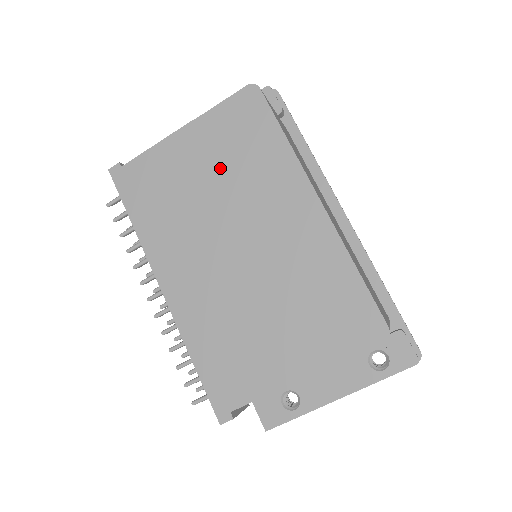
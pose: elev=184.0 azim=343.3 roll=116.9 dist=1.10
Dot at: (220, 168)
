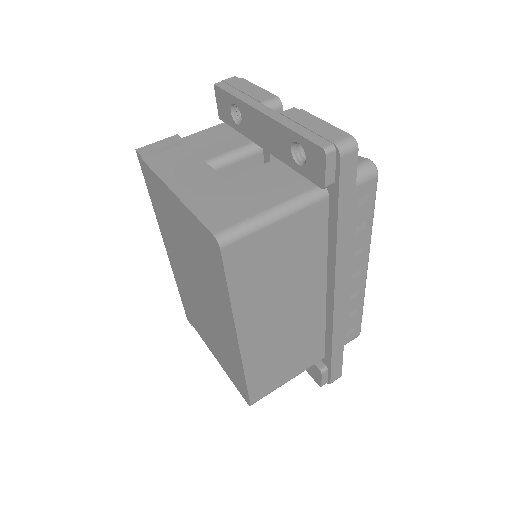
Dot at: (193, 249)
